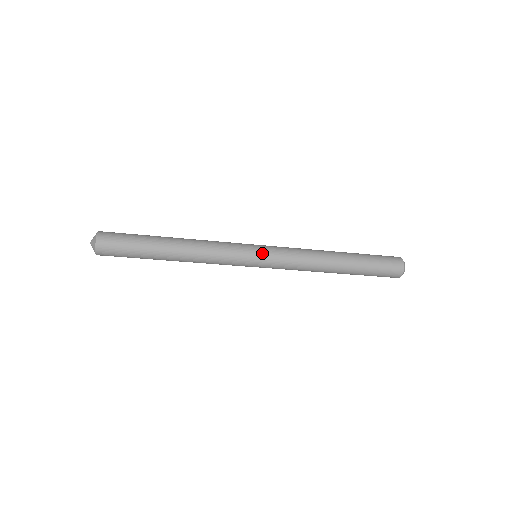
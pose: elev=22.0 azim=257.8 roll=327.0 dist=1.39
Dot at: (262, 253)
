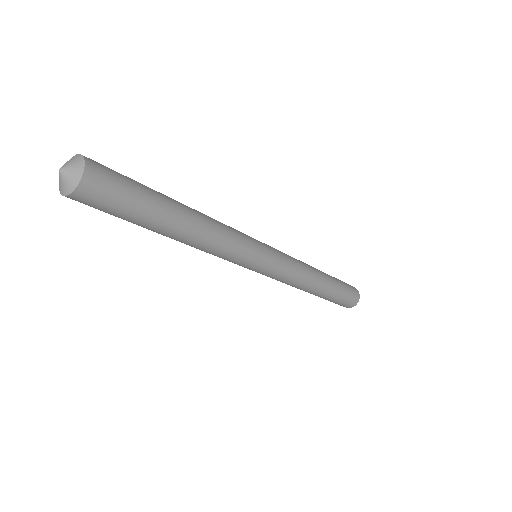
Dot at: (266, 244)
